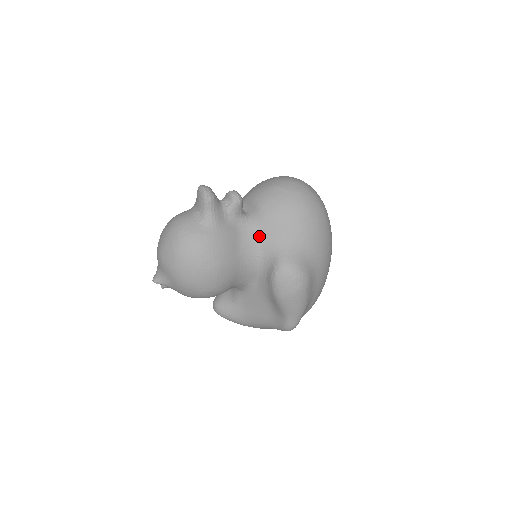
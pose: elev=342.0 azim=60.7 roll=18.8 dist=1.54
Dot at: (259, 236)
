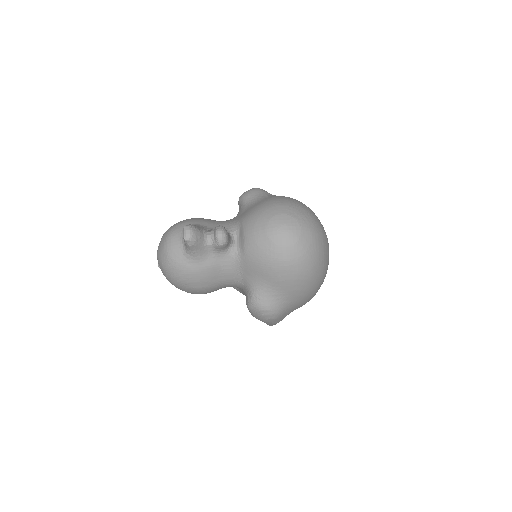
Dot at: (241, 270)
